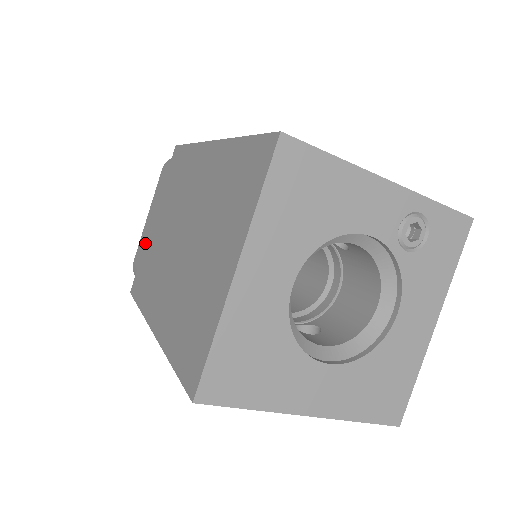
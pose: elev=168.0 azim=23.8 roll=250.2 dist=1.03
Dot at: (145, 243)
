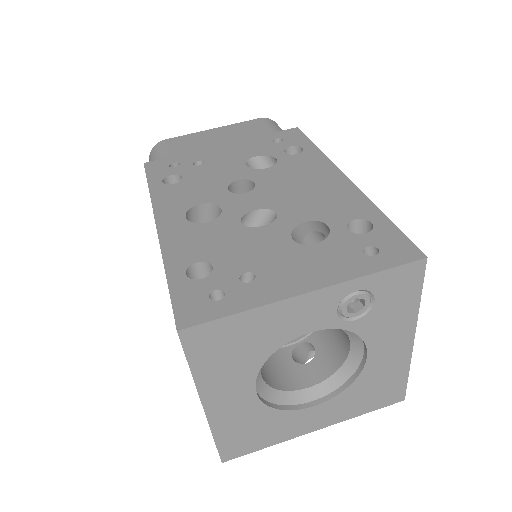
Dot at: occluded
